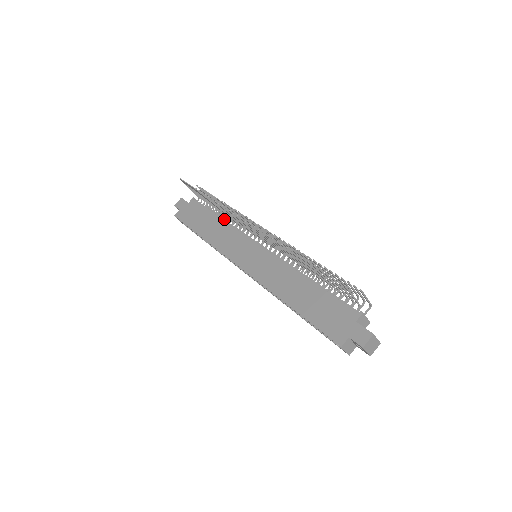
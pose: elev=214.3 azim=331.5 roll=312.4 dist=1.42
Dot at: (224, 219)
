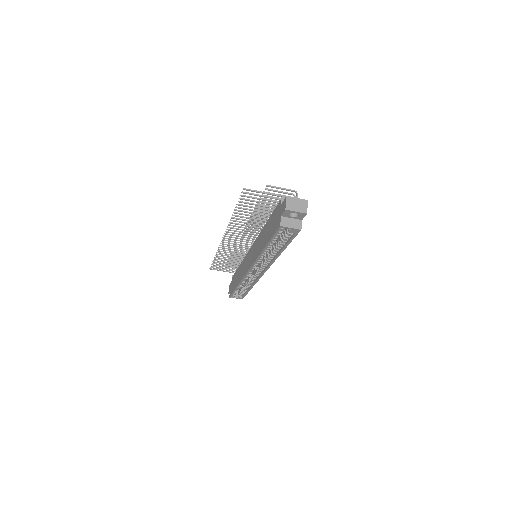
Dot at: occluded
